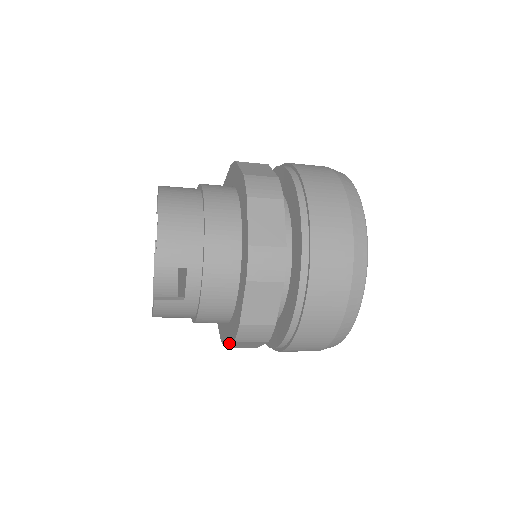
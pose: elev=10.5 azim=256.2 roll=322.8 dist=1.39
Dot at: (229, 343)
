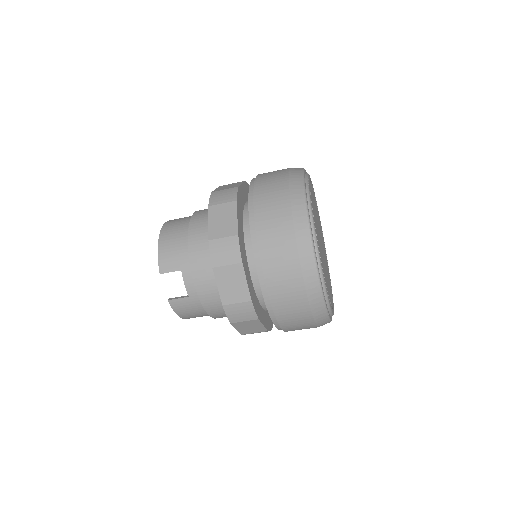
Dot at: (235, 327)
